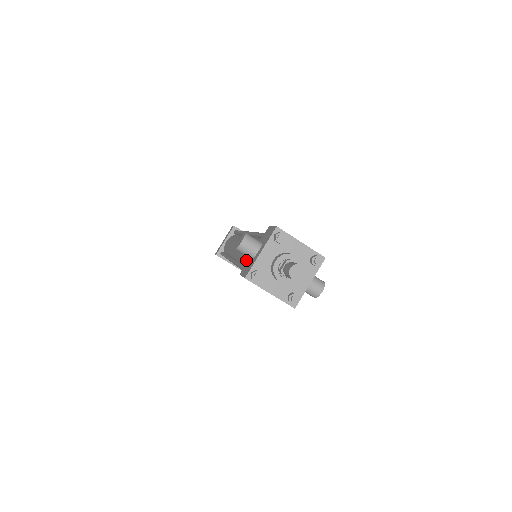
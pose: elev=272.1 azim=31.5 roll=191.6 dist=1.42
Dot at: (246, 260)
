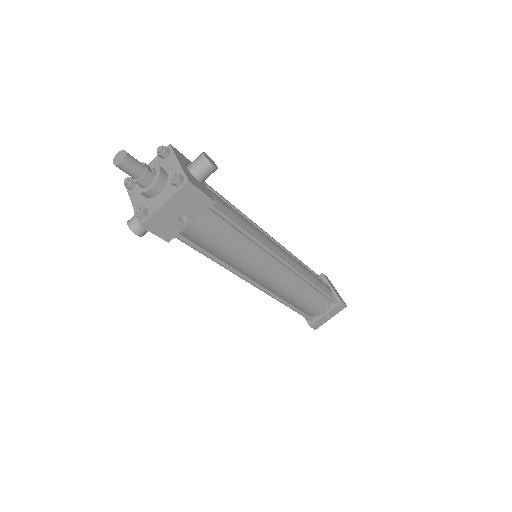
Dot at: occluded
